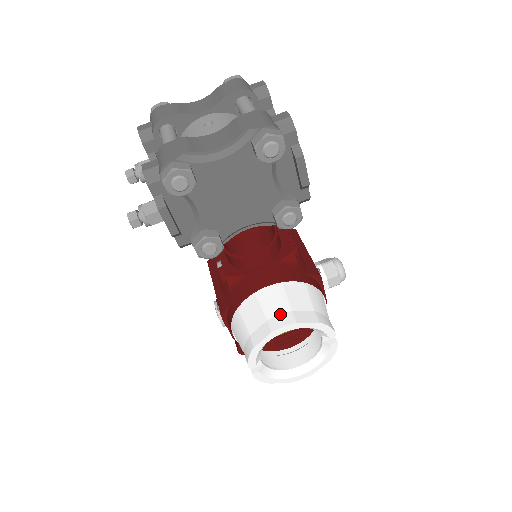
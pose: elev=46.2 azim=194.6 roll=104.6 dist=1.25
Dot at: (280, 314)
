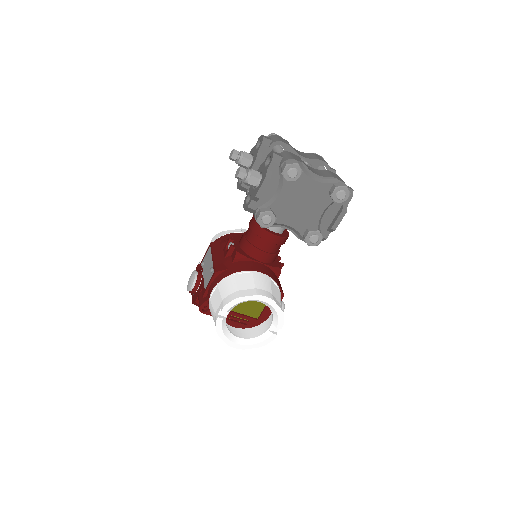
Dot at: (265, 290)
